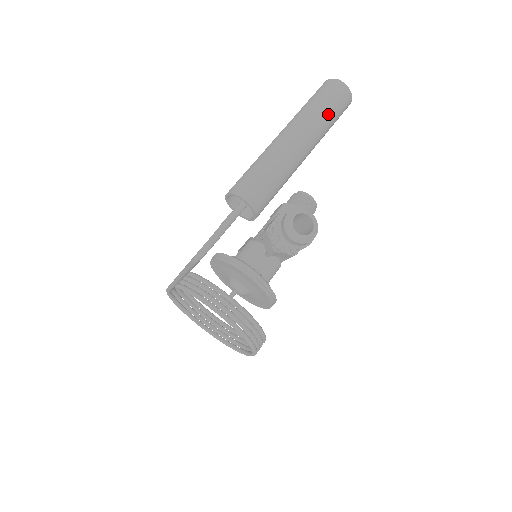
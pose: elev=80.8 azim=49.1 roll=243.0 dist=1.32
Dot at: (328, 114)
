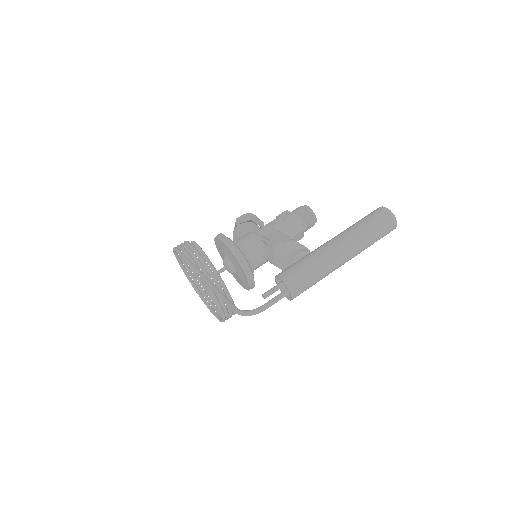
Dot at: (373, 242)
